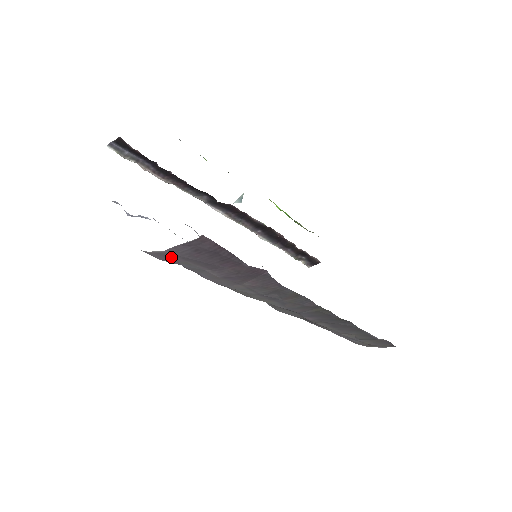
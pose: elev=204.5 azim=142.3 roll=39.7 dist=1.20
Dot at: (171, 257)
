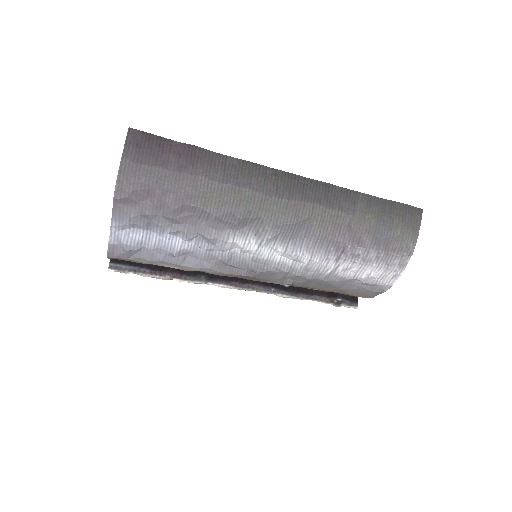
Dot at: (132, 169)
